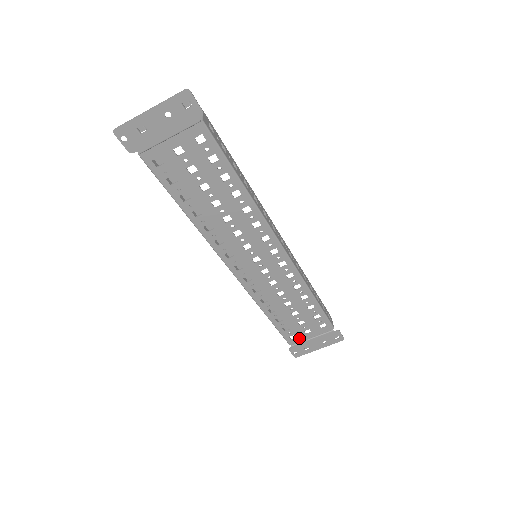
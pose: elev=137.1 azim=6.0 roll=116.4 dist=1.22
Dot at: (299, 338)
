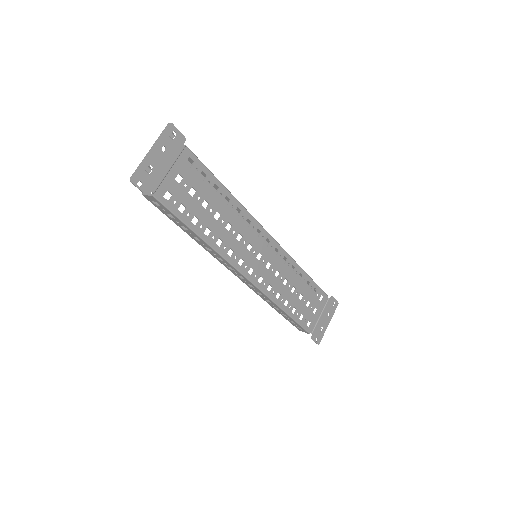
Dot at: (313, 322)
